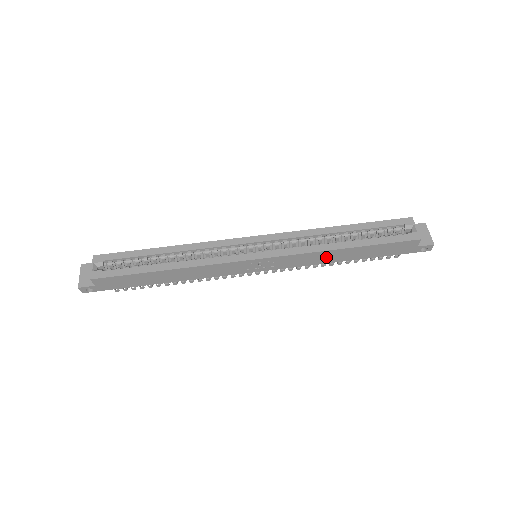
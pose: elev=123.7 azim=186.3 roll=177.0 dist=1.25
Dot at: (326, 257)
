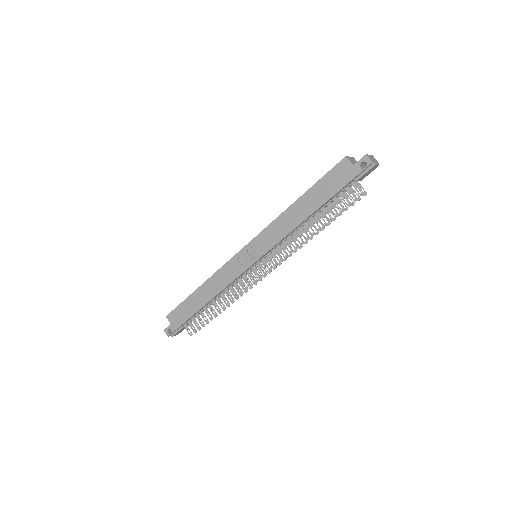
Dot at: (290, 220)
